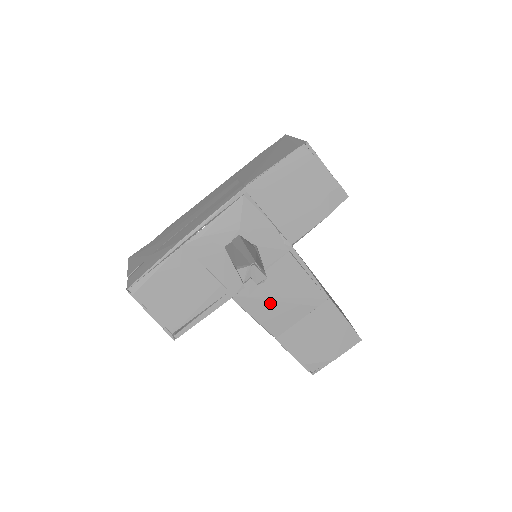
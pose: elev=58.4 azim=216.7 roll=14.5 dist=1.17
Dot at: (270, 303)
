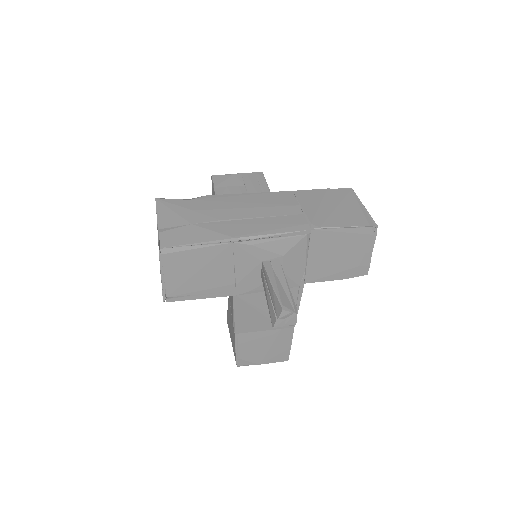
Dot at: (255, 311)
